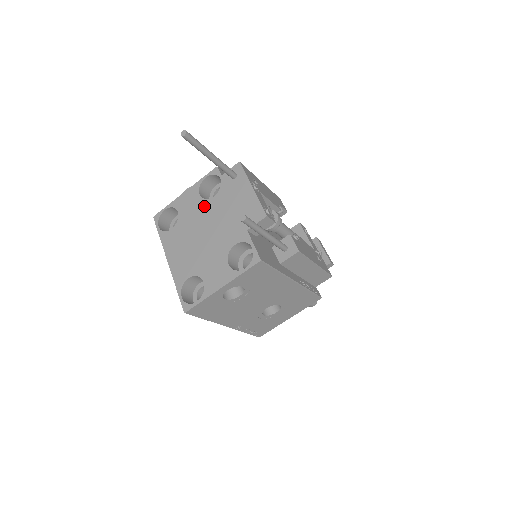
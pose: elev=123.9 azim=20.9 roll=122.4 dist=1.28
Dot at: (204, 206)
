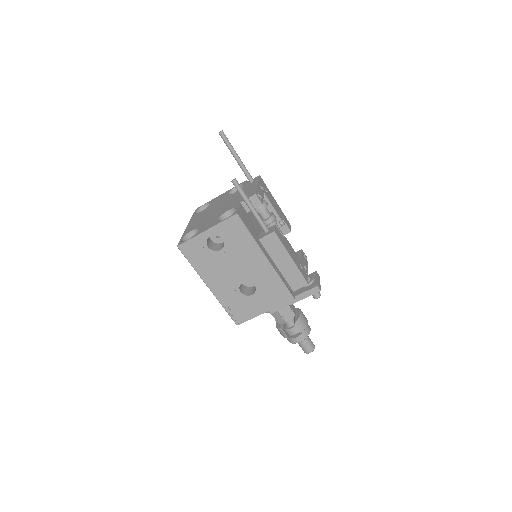
Dot at: (226, 198)
